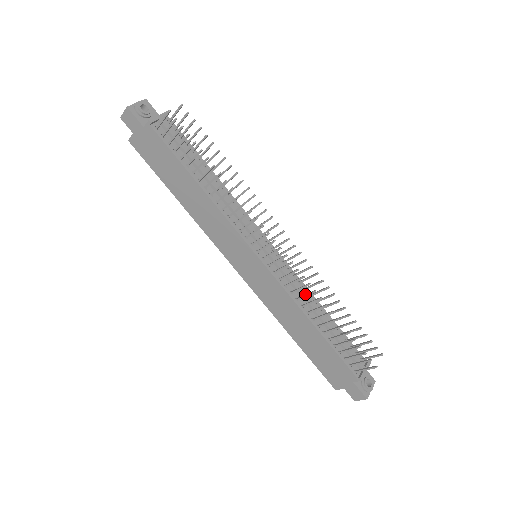
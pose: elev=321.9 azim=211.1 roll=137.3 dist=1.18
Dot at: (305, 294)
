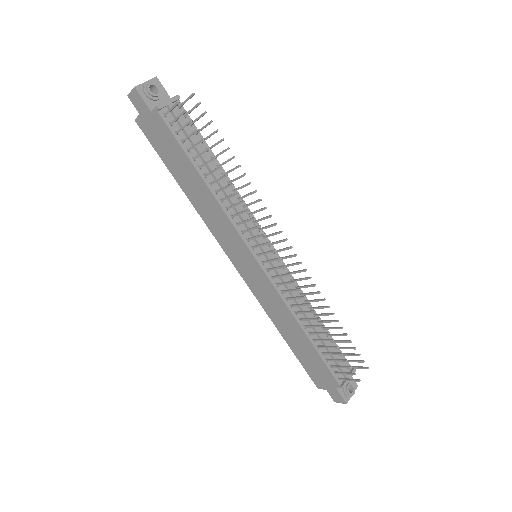
Dot at: (300, 304)
